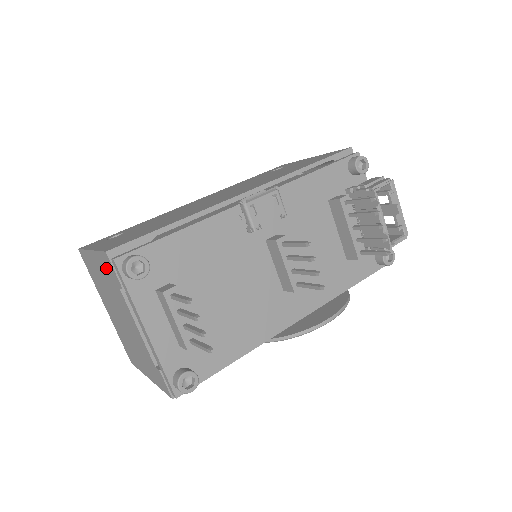
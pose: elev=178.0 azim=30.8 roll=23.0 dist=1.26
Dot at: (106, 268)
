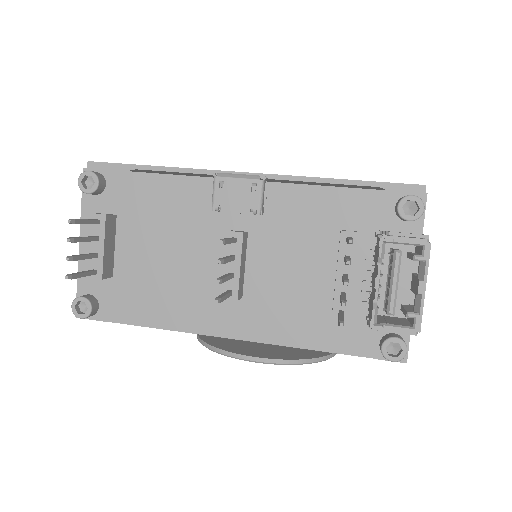
Dot at: occluded
